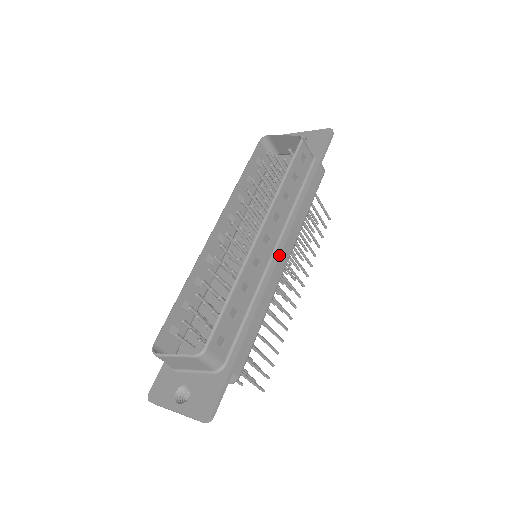
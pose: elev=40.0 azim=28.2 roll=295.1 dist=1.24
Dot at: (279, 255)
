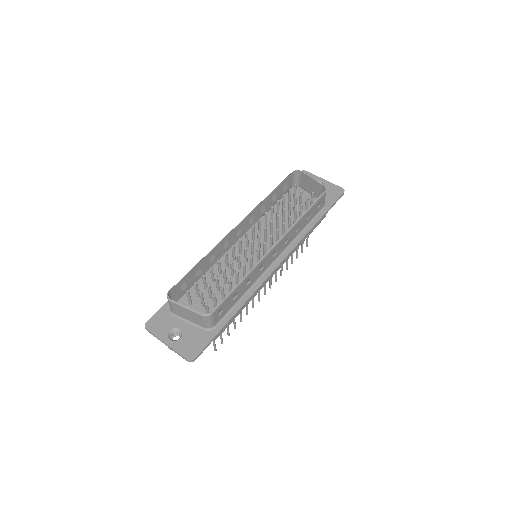
Dot at: (277, 266)
